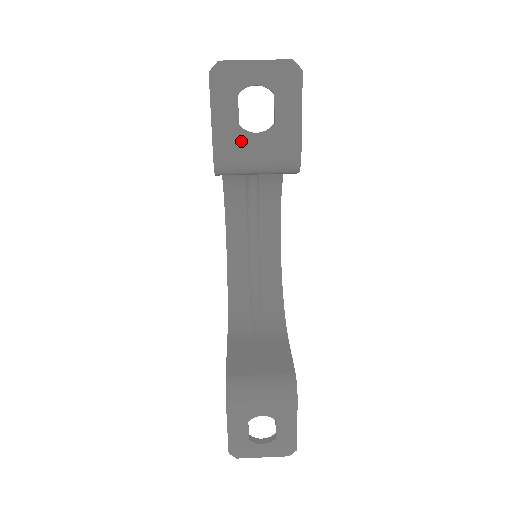
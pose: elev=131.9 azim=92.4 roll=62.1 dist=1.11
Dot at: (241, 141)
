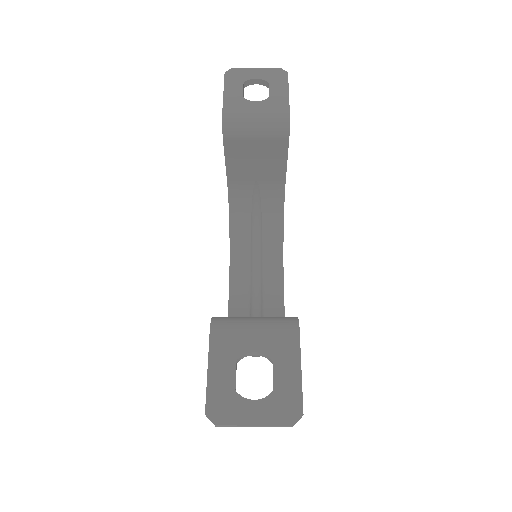
Dot at: (244, 105)
